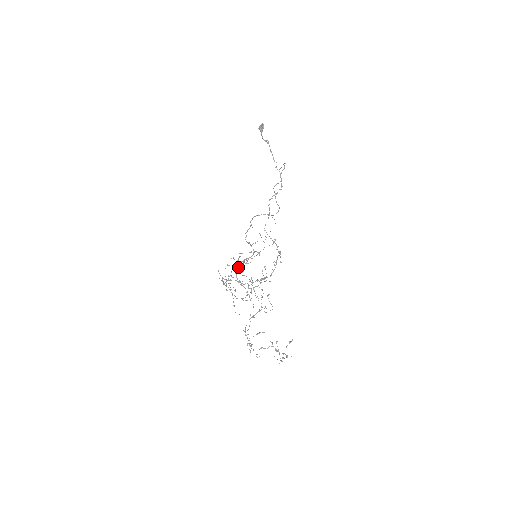
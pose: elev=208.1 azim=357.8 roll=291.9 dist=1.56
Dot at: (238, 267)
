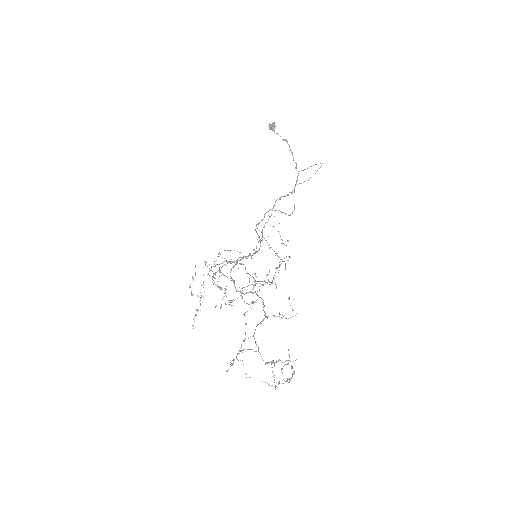
Dot at: (237, 263)
